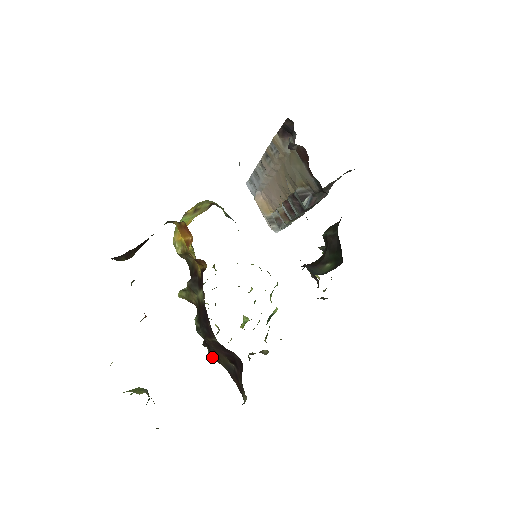
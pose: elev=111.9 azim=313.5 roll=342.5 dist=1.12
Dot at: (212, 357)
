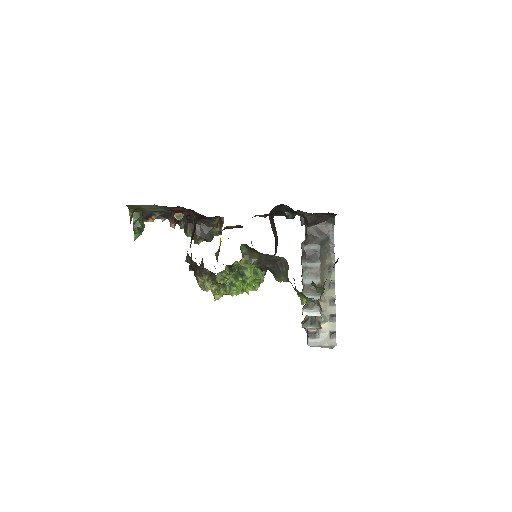
Dot at: occluded
